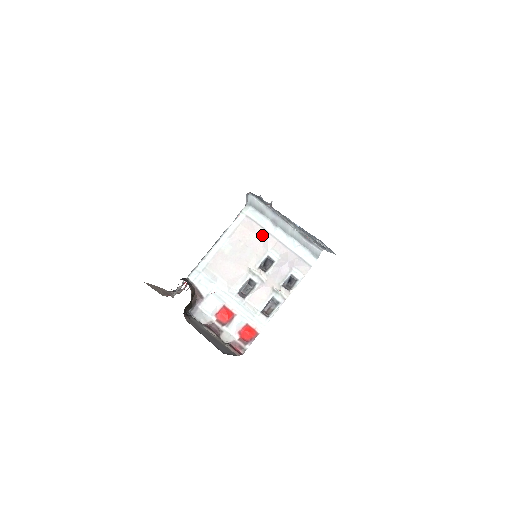
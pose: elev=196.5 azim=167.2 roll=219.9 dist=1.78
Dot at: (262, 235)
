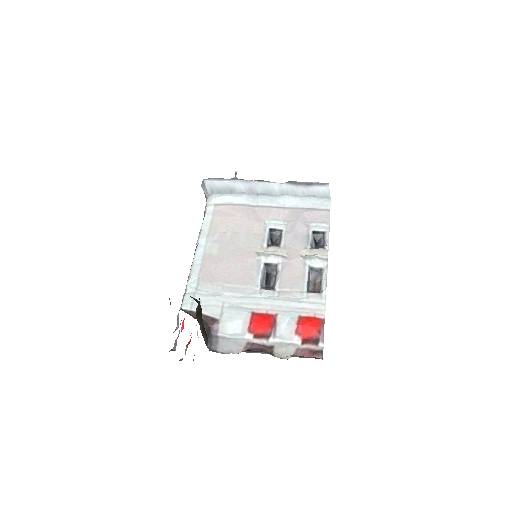
Dot at: (247, 212)
